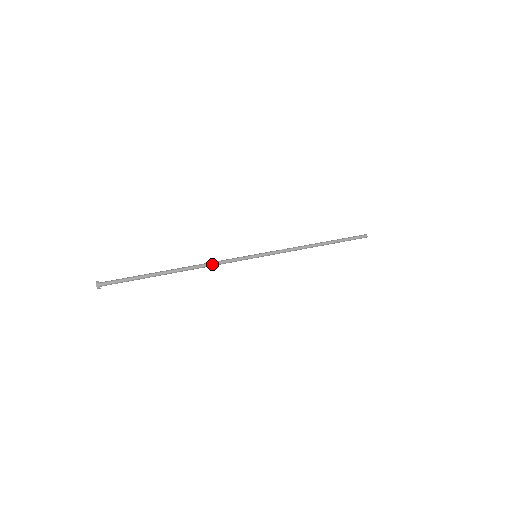
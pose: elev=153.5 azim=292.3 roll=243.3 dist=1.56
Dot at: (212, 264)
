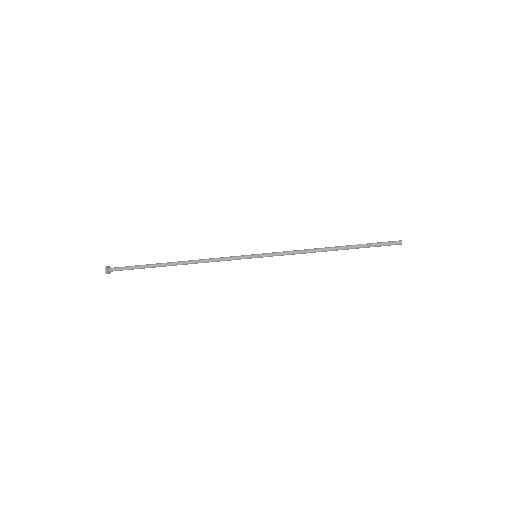
Dot at: (209, 259)
